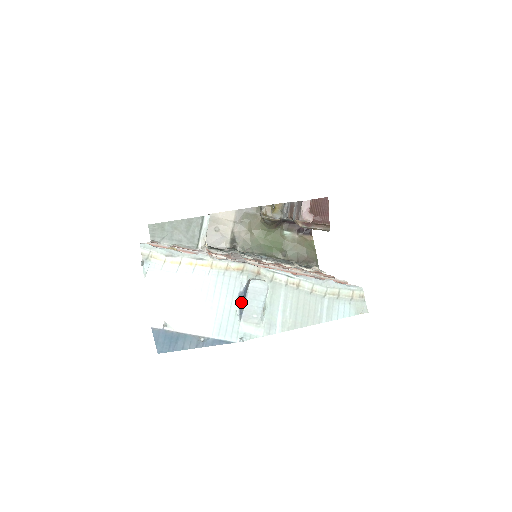
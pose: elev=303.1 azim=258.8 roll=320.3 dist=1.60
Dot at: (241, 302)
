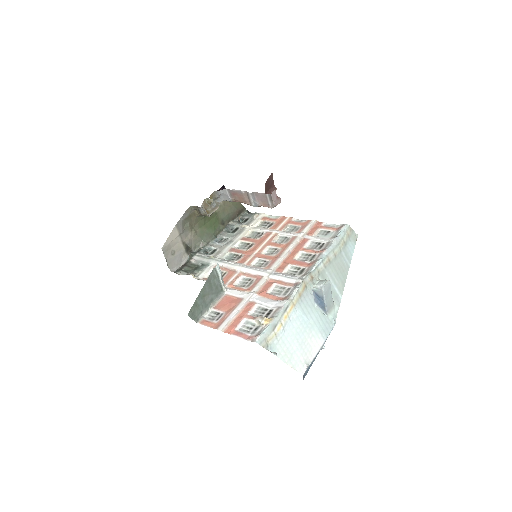
Dot at: (321, 305)
